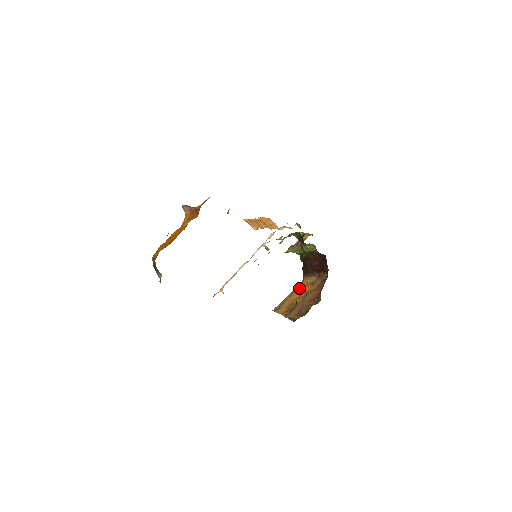
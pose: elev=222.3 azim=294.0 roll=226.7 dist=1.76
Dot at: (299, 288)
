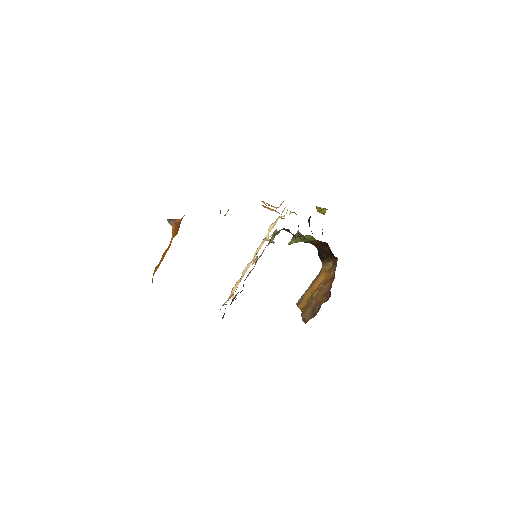
Dot at: (319, 276)
